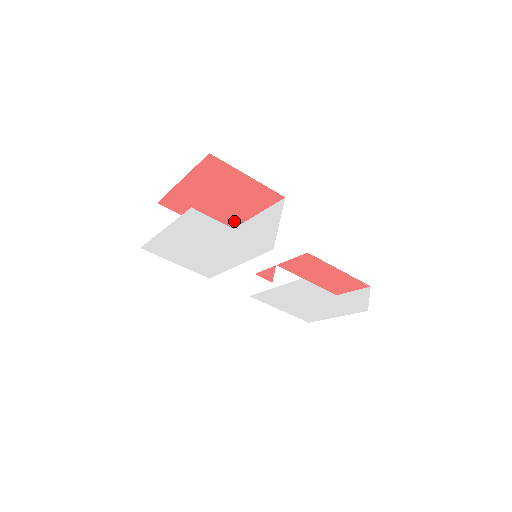
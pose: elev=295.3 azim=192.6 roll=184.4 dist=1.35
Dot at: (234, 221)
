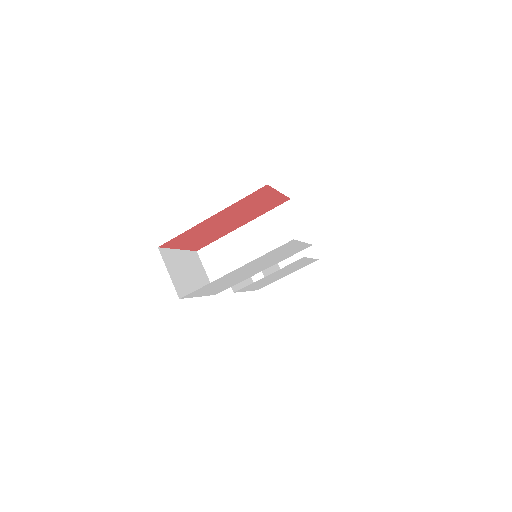
Dot at: (224, 234)
